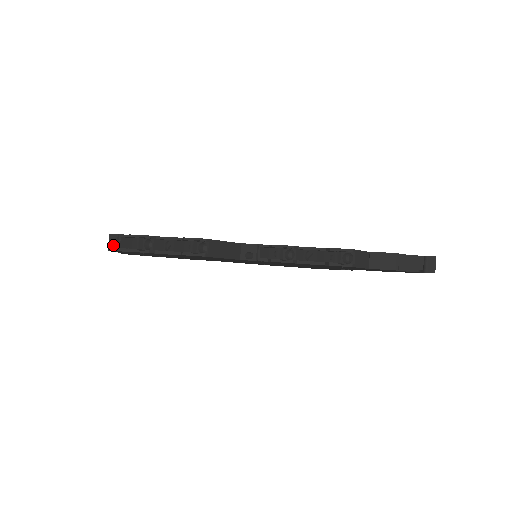
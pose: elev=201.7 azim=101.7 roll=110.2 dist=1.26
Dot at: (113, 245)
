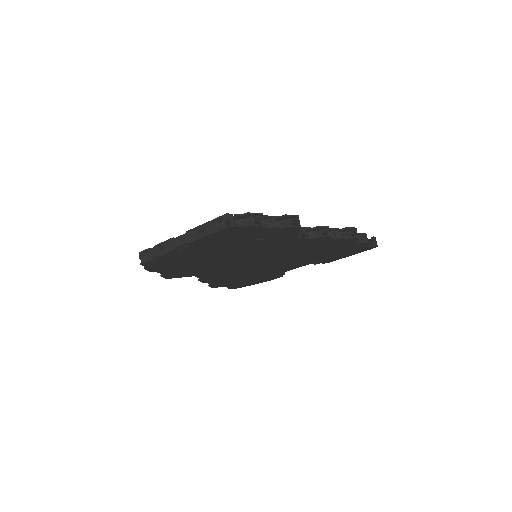
Dot at: (232, 222)
